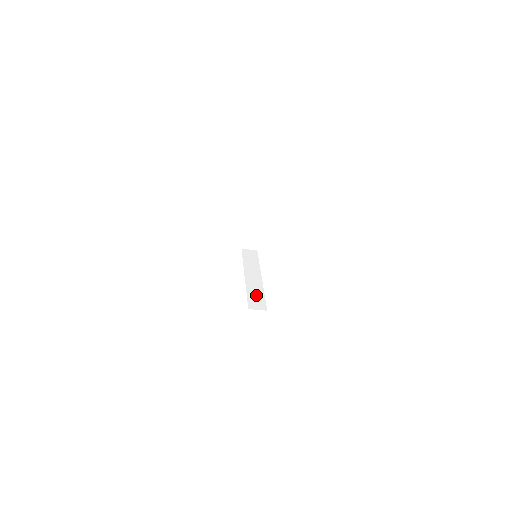
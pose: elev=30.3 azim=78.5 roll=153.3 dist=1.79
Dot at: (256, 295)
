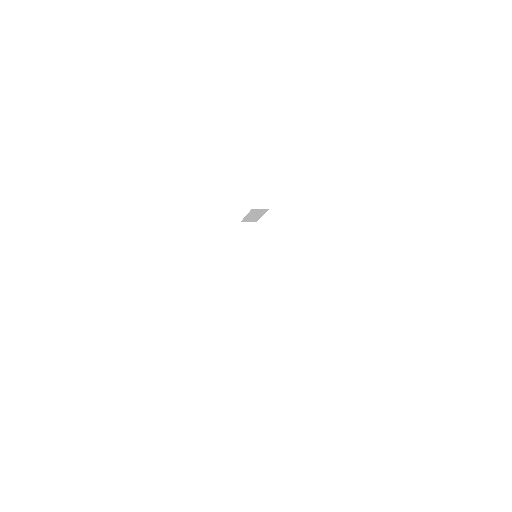
Dot at: (254, 299)
